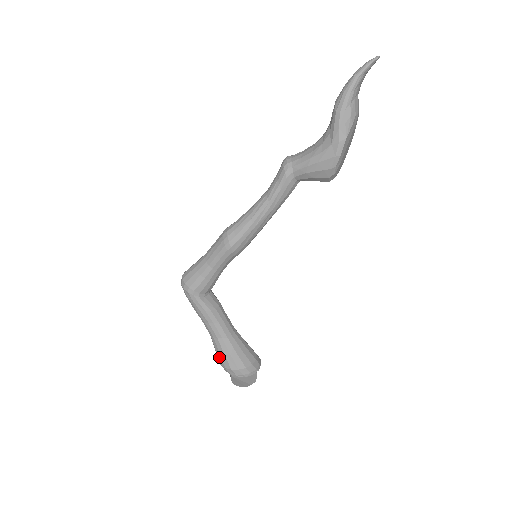
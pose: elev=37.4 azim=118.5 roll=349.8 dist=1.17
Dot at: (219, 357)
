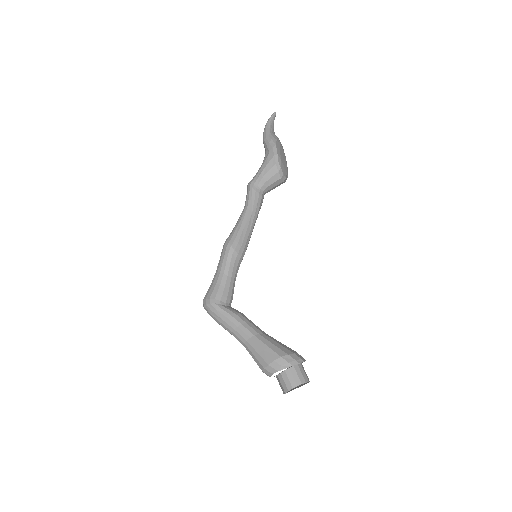
Dot at: (259, 359)
